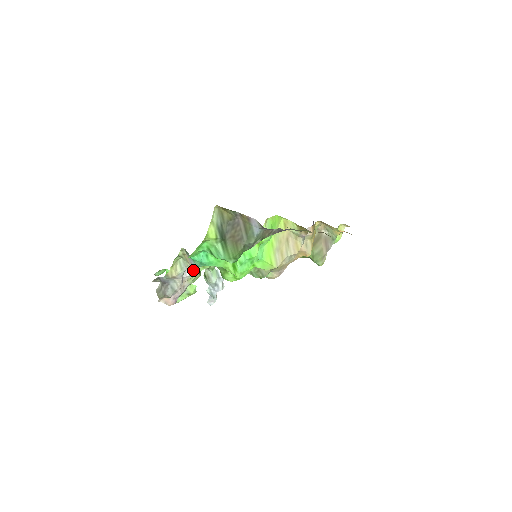
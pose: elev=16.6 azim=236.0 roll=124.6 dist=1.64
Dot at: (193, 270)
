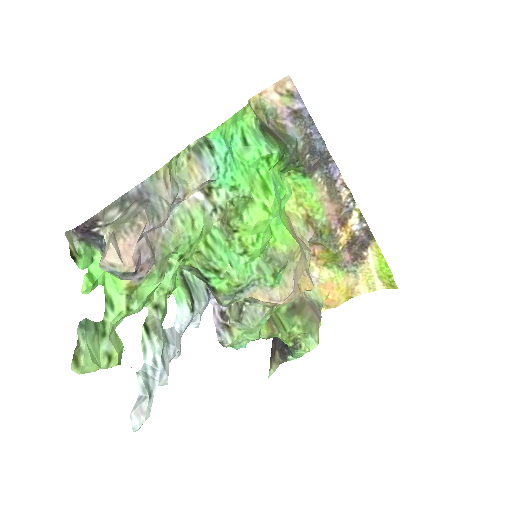
Dot at: (174, 227)
